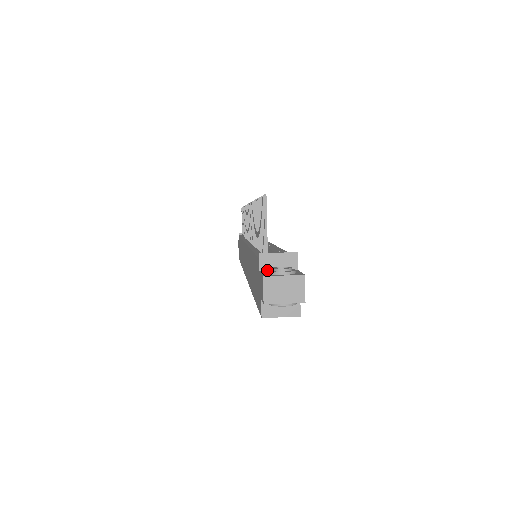
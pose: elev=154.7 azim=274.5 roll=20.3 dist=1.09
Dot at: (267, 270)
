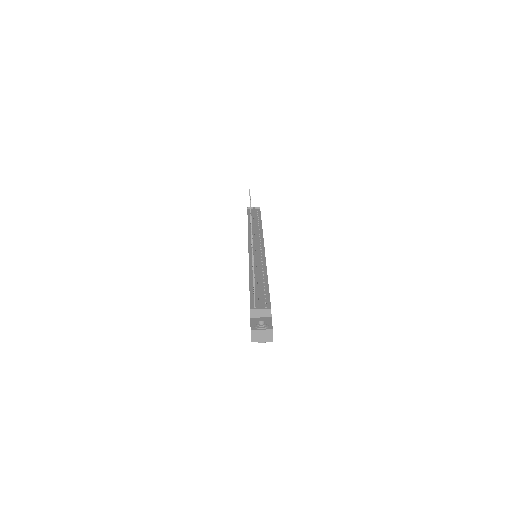
Dot at: (254, 317)
